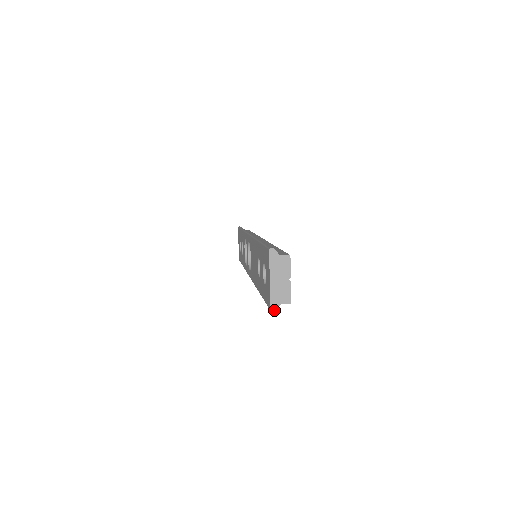
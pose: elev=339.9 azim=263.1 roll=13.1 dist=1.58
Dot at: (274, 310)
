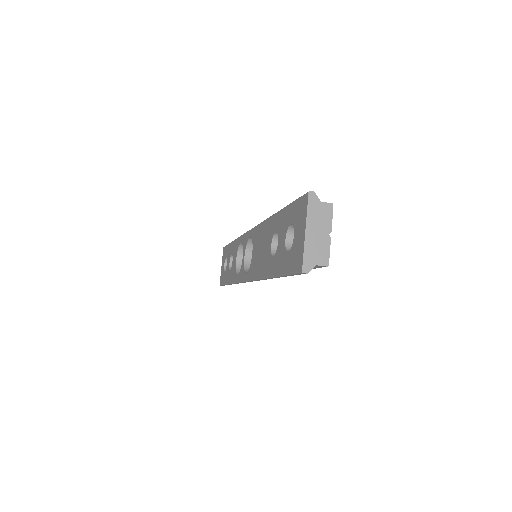
Dot at: (306, 271)
